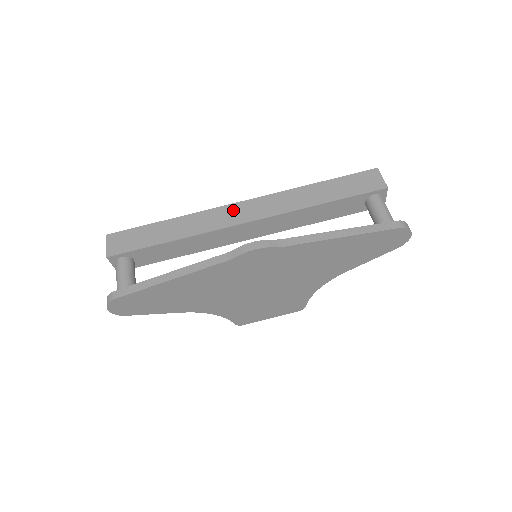
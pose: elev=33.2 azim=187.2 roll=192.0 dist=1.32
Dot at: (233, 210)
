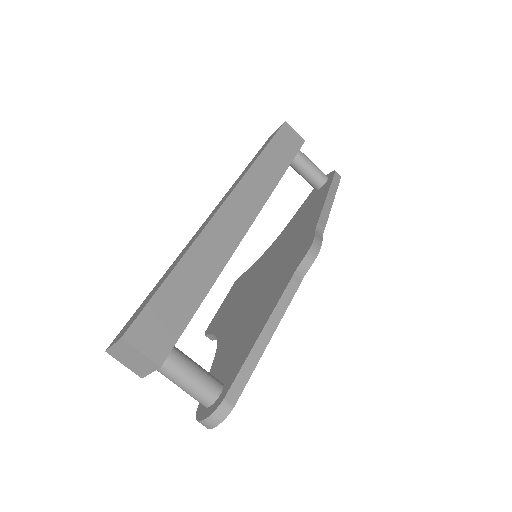
Dot at: (229, 215)
